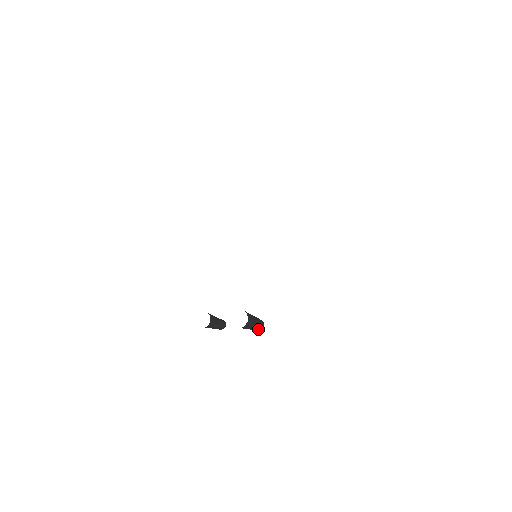
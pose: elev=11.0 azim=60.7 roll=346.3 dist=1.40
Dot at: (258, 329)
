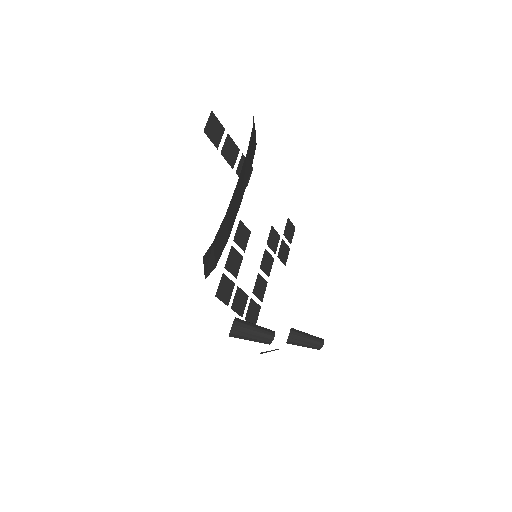
Dot at: (266, 342)
